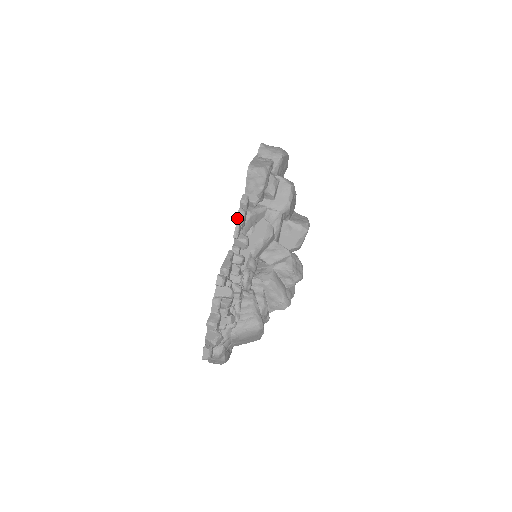
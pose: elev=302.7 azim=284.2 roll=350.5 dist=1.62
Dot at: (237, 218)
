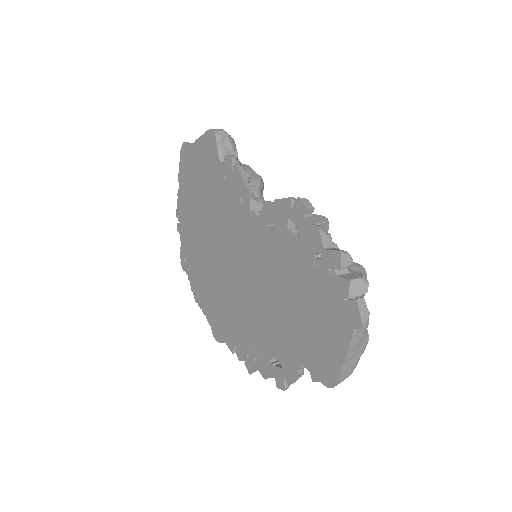
Dot at: (241, 174)
